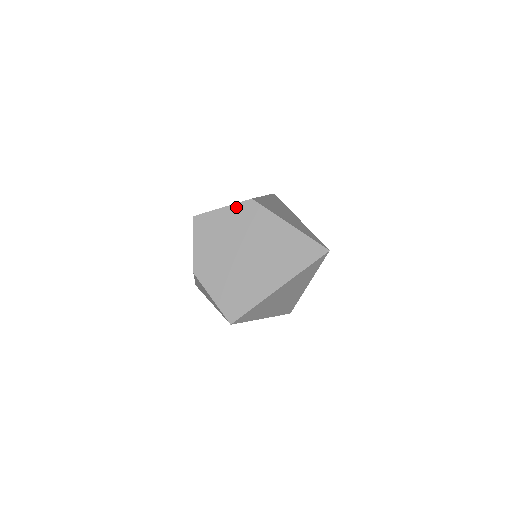
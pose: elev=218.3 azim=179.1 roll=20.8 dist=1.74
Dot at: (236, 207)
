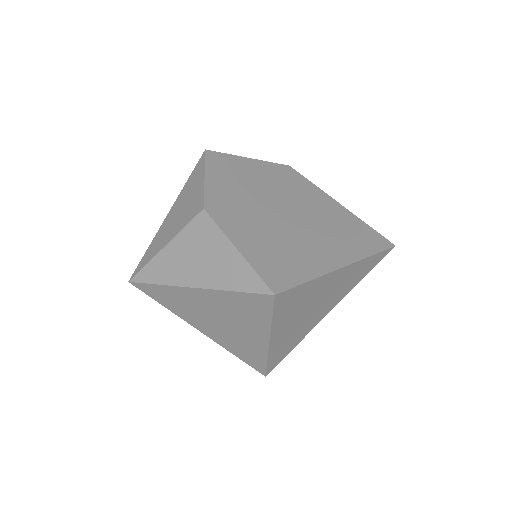
Dot at: (269, 165)
